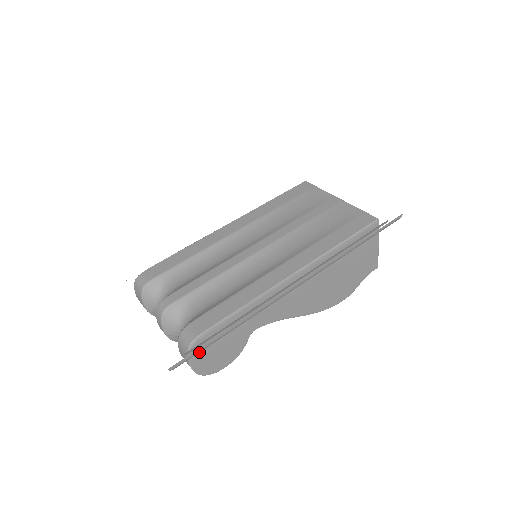
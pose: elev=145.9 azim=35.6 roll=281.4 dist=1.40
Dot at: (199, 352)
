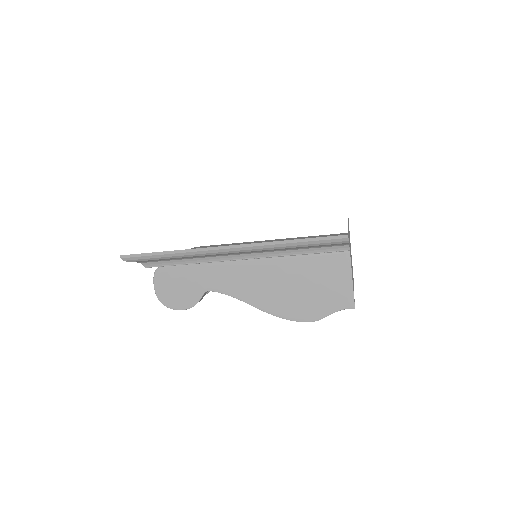
Dot at: (162, 279)
